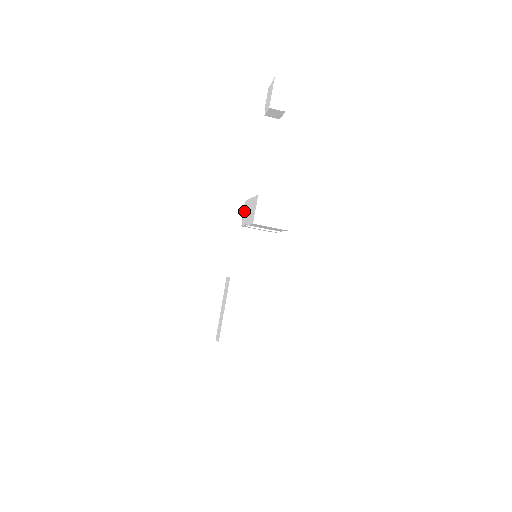
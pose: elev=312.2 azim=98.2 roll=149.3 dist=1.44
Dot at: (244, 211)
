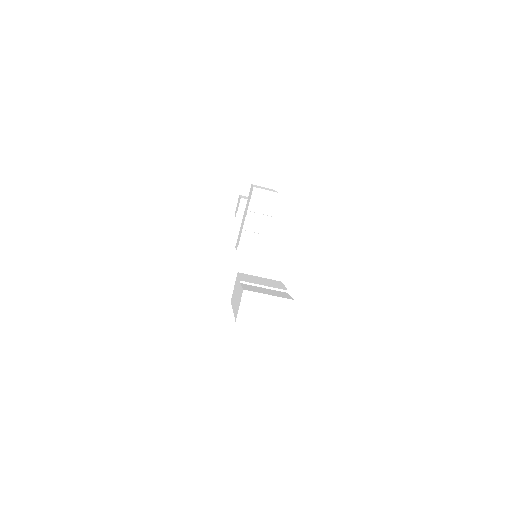
Dot at: (237, 241)
